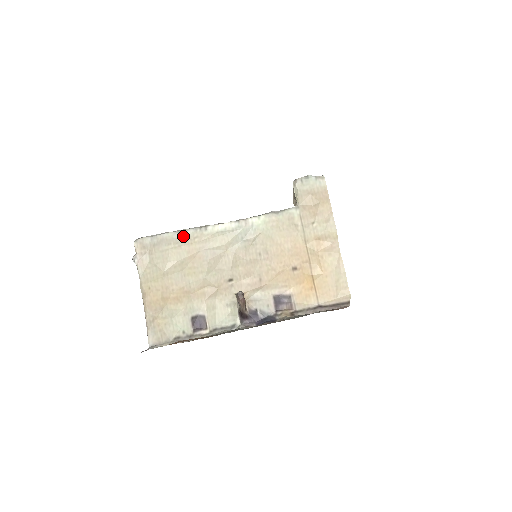
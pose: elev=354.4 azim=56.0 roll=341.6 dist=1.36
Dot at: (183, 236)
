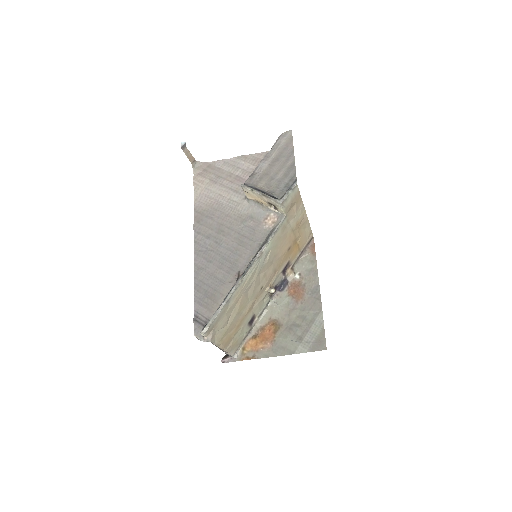
Dot at: (231, 299)
